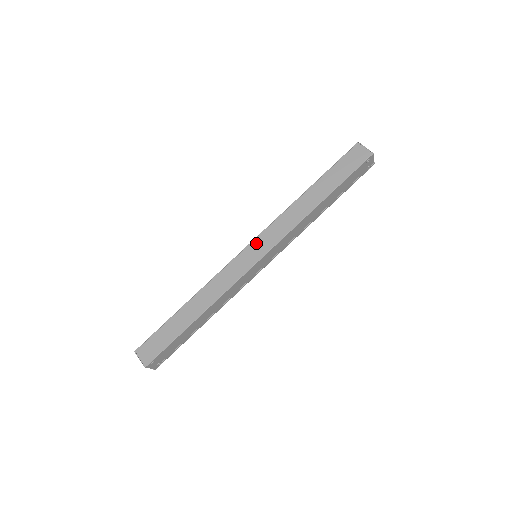
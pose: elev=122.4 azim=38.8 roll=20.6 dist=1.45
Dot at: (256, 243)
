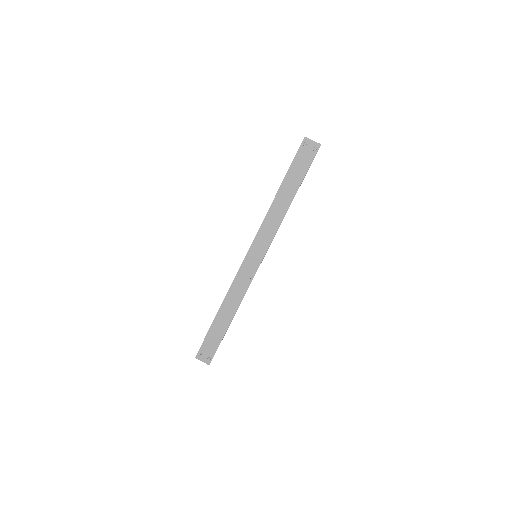
Dot at: occluded
